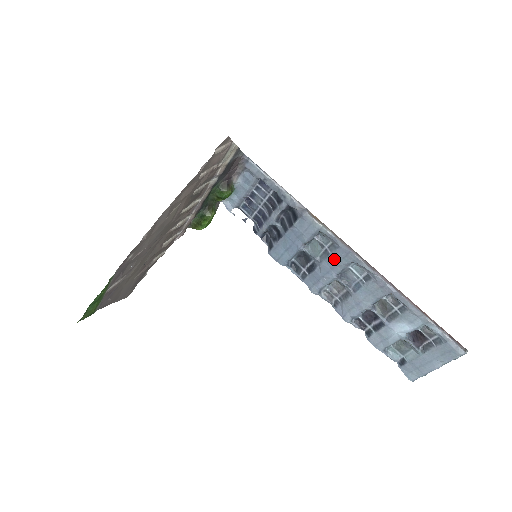
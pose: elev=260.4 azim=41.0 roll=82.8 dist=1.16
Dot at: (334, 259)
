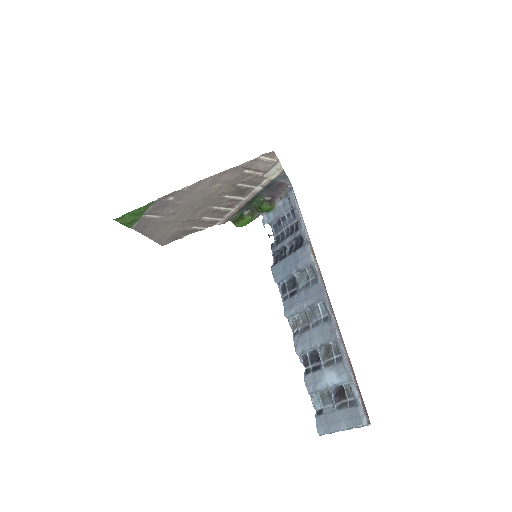
Dot at: (310, 292)
